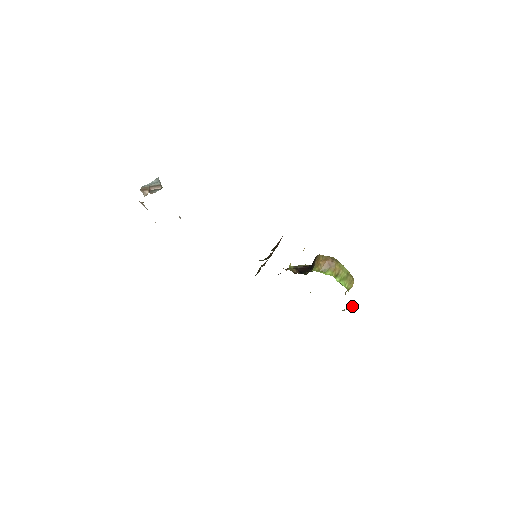
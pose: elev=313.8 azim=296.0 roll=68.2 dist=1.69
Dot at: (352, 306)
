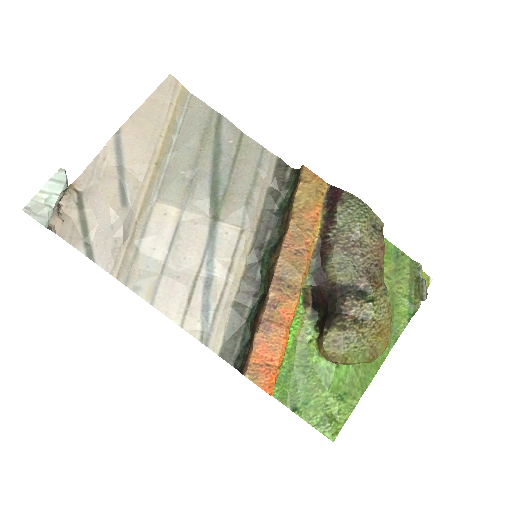
Dot at: (422, 292)
